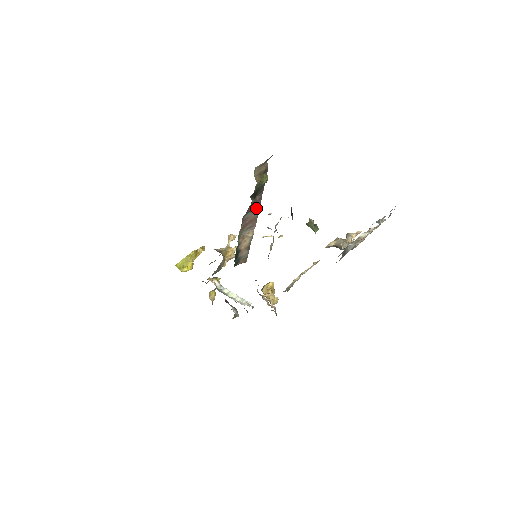
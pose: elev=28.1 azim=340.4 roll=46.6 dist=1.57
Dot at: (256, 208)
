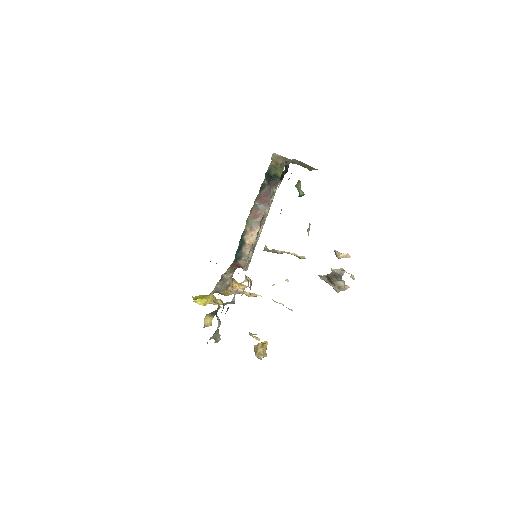
Dot at: (268, 202)
